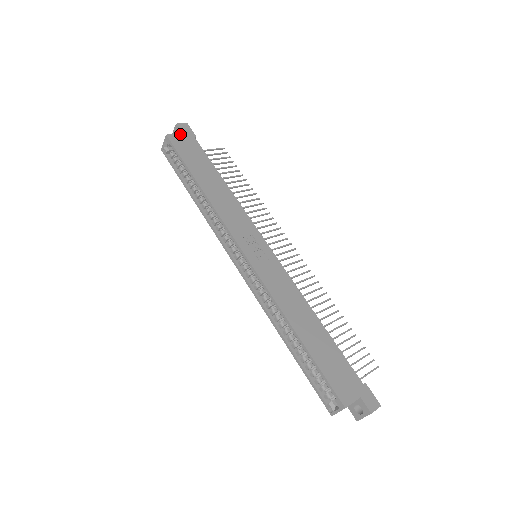
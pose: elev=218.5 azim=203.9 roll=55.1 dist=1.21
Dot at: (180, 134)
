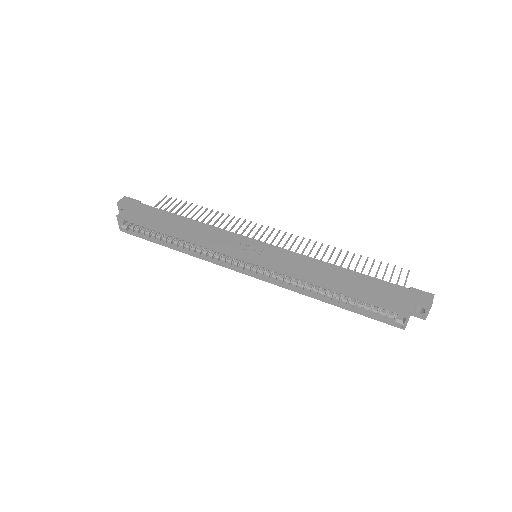
Dot at: (126, 208)
